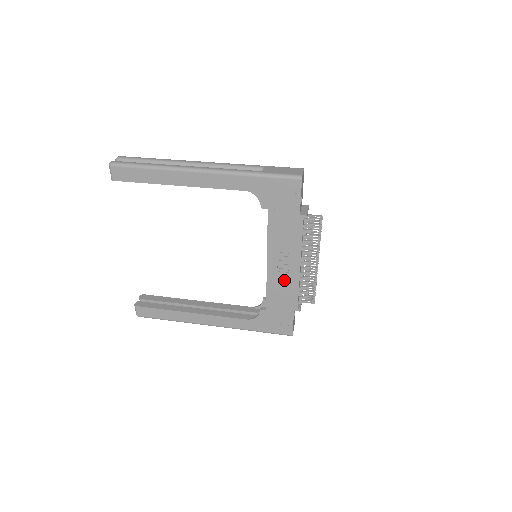
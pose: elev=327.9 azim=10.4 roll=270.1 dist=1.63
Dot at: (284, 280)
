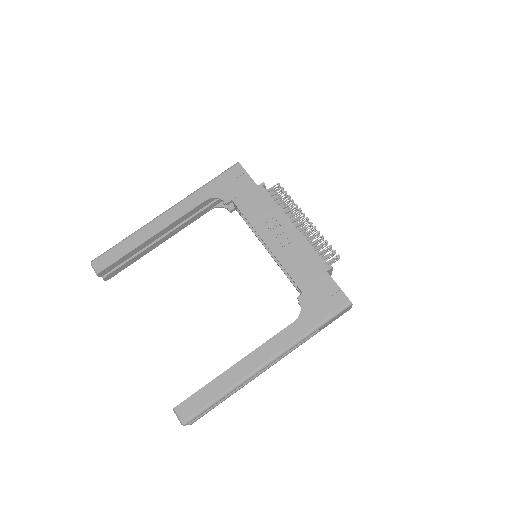
Dot at: (292, 248)
